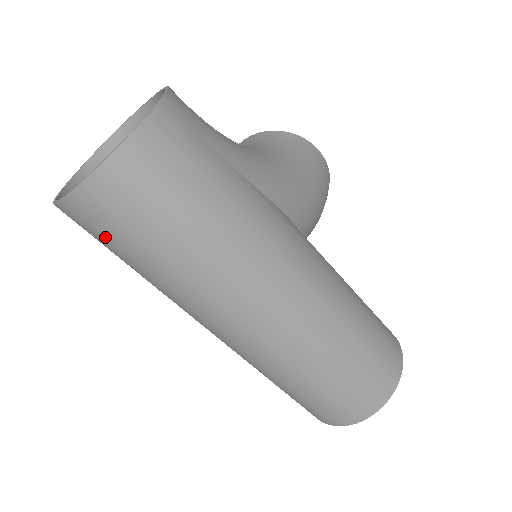
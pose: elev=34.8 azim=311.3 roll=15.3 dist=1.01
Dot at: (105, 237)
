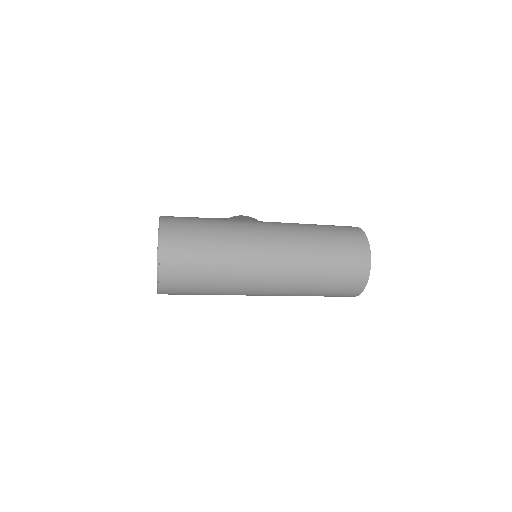
Dot at: (186, 274)
